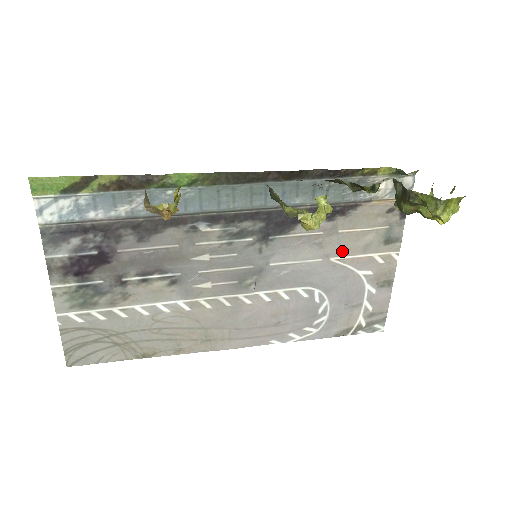
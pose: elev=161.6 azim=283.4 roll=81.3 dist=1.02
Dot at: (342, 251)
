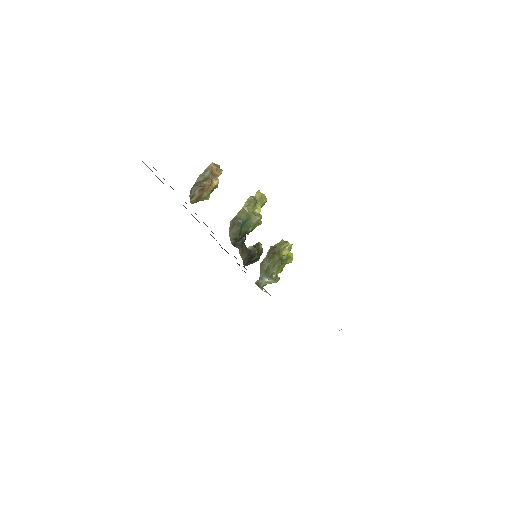
Dot at: occluded
